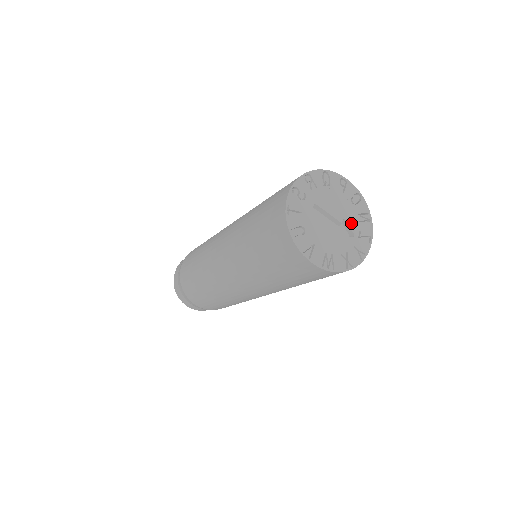
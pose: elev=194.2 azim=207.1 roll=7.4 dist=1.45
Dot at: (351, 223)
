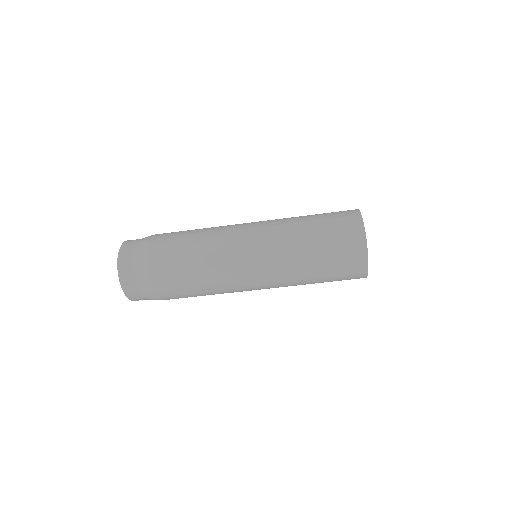
Dot at: occluded
